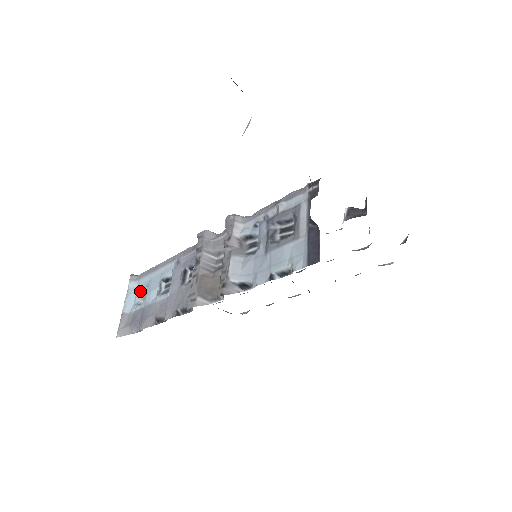
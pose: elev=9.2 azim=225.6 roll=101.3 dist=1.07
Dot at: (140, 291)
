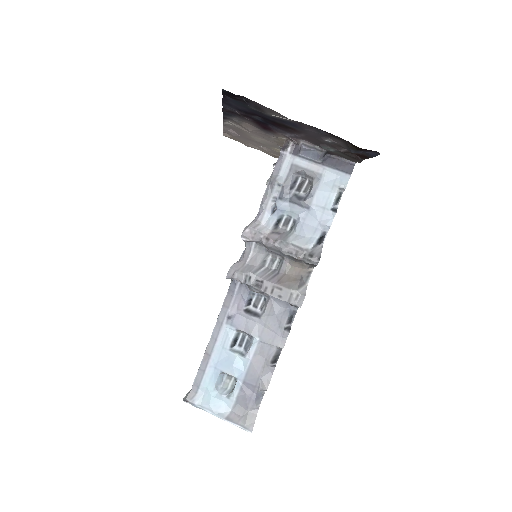
Dot at: (215, 388)
